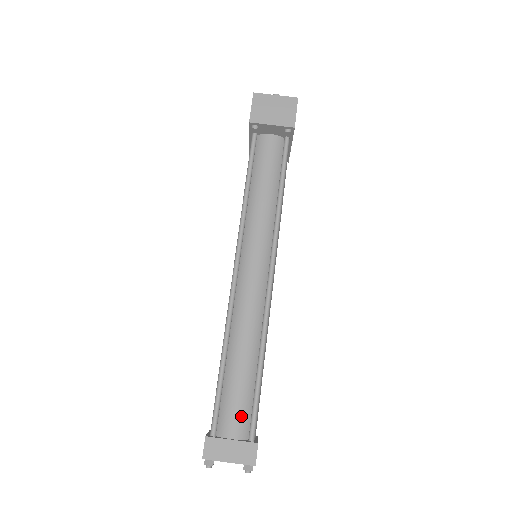
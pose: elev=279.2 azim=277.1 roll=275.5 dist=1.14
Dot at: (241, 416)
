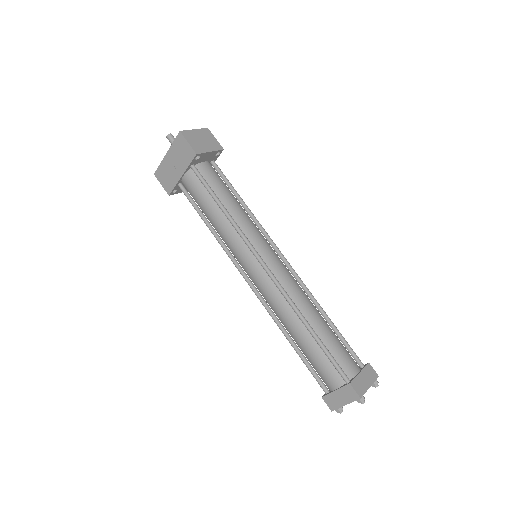
Dot at: (349, 356)
